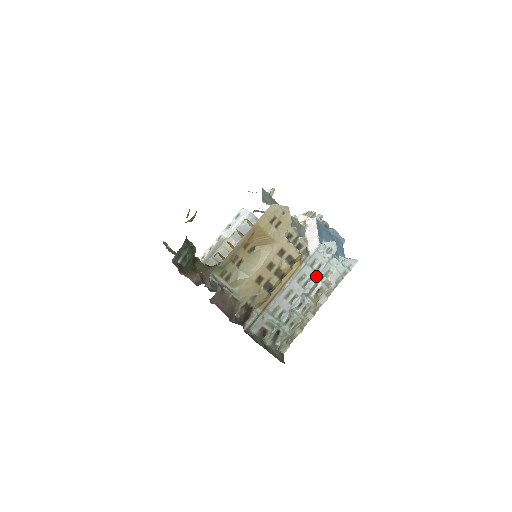
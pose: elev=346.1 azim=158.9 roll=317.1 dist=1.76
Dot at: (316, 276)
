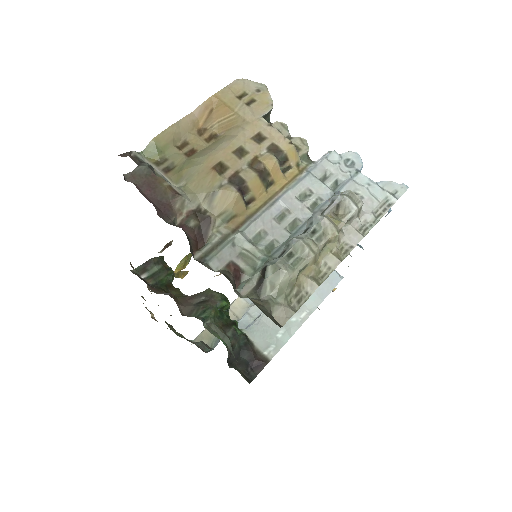
Dot at: (332, 195)
